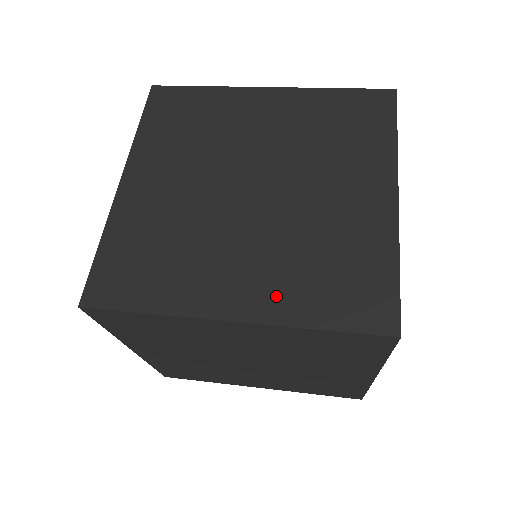
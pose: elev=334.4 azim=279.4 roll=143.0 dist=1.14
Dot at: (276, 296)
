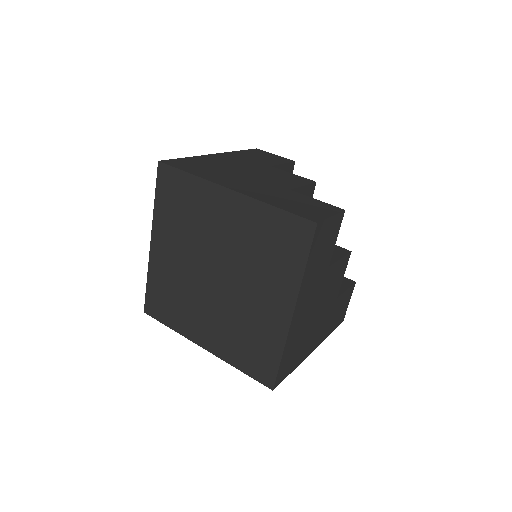
Dot at: (222, 346)
